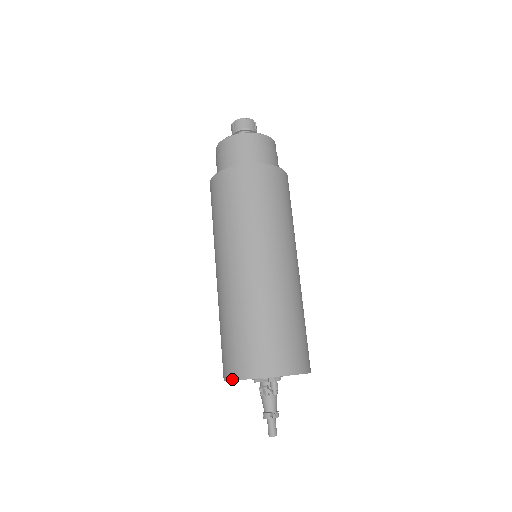
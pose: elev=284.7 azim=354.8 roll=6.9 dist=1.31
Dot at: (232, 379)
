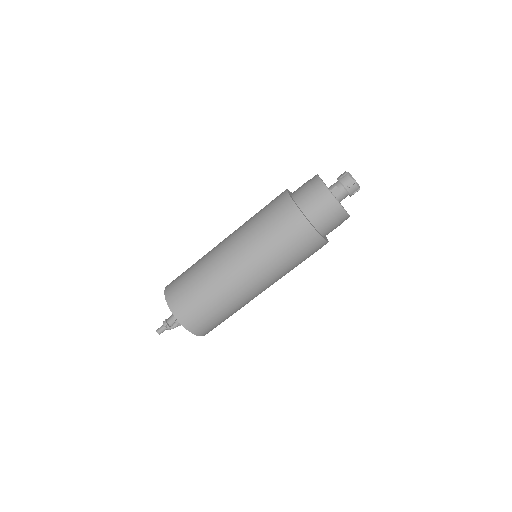
Dot at: (165, 296)
